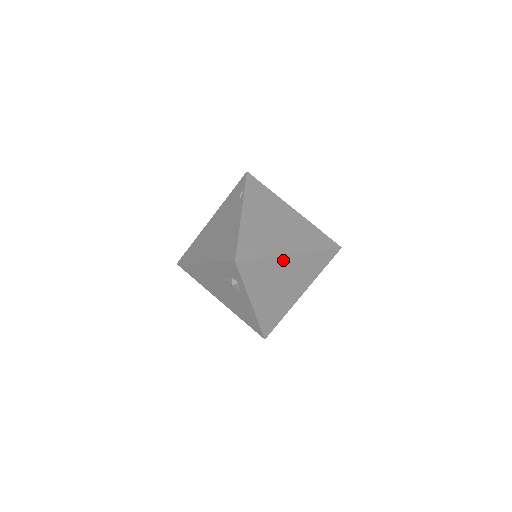
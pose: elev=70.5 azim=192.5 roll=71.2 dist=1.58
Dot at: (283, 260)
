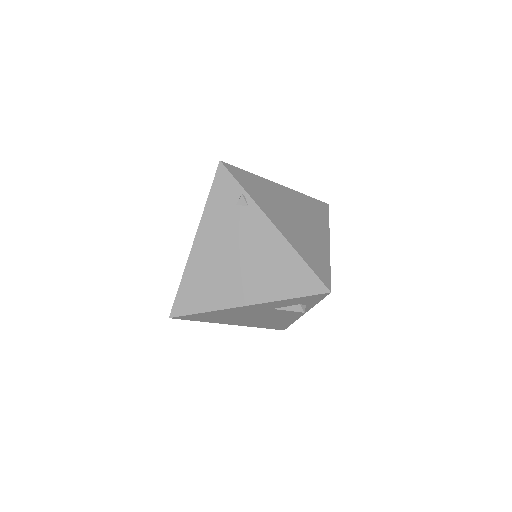
Dot at: occluded
